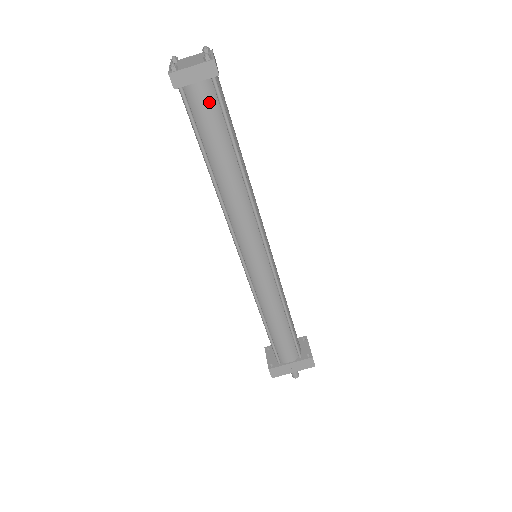
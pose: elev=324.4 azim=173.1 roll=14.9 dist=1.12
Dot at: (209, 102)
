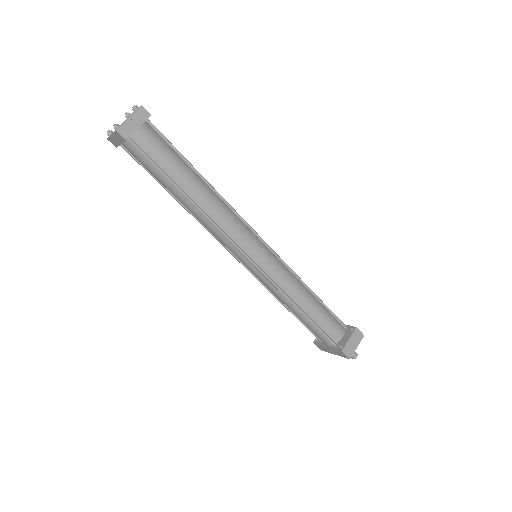
Dot at: (137, 155)
